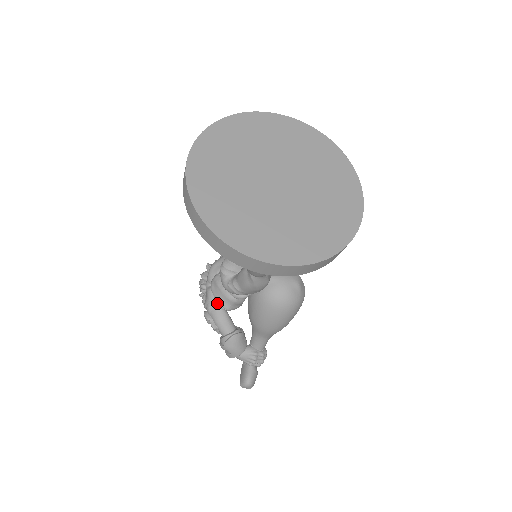
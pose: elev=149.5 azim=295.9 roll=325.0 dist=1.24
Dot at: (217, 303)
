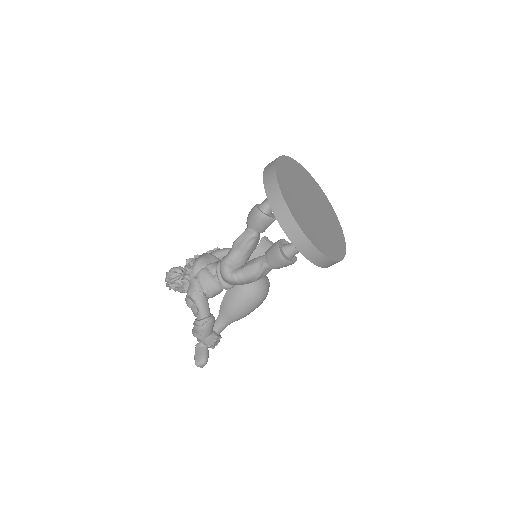
Dot at: (204, 290)
